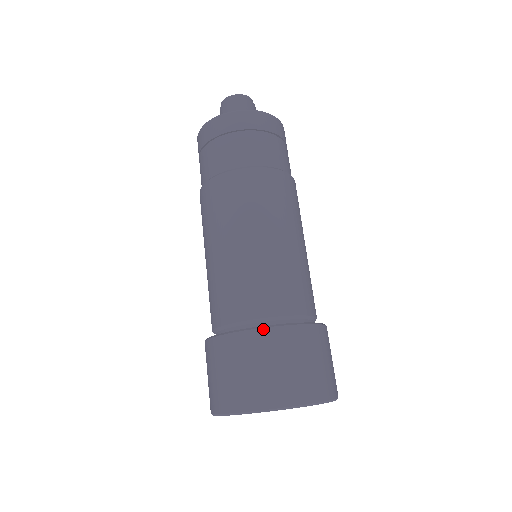
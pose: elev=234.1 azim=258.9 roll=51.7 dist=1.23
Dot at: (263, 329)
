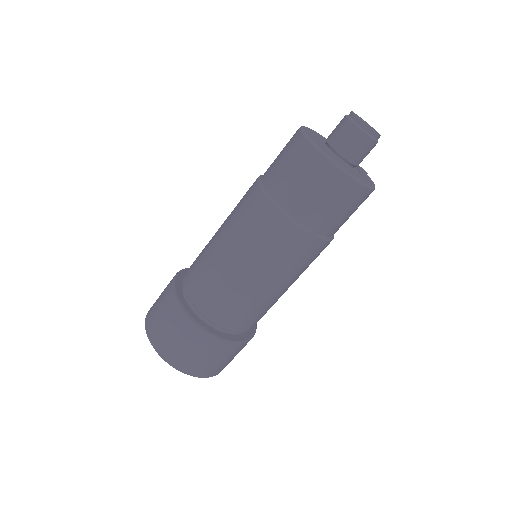
Dot at: (221, 341)
